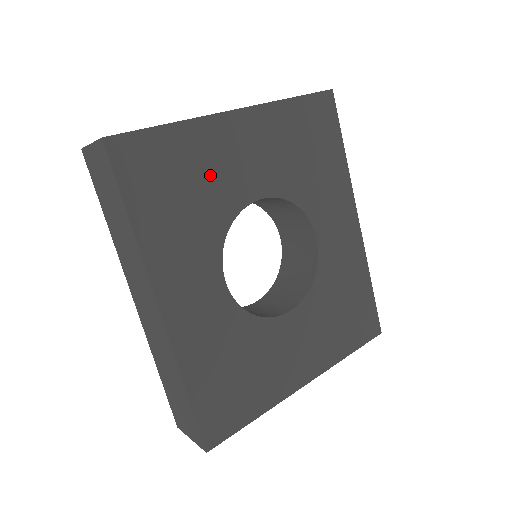
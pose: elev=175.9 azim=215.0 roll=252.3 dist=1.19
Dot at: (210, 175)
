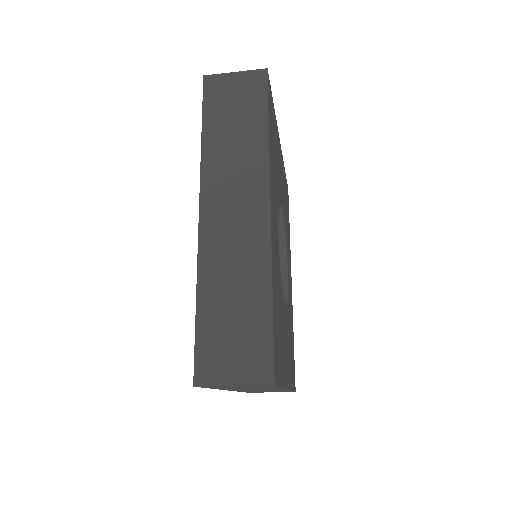
Dot at: (277, 159)
